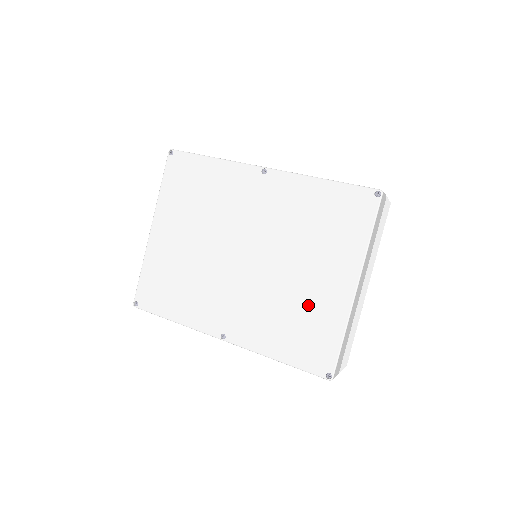
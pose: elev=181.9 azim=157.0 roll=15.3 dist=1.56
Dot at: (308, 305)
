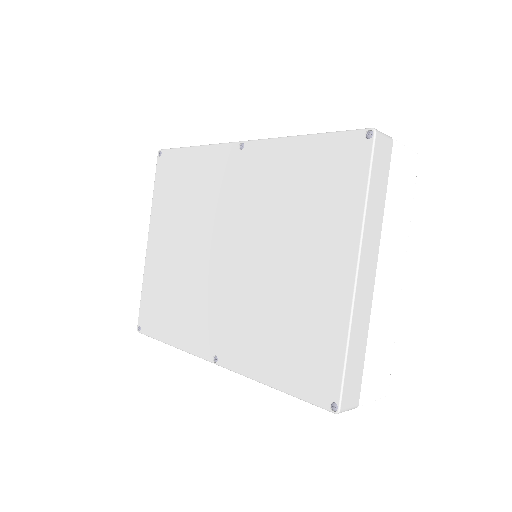
Dot at: (300, 307)
